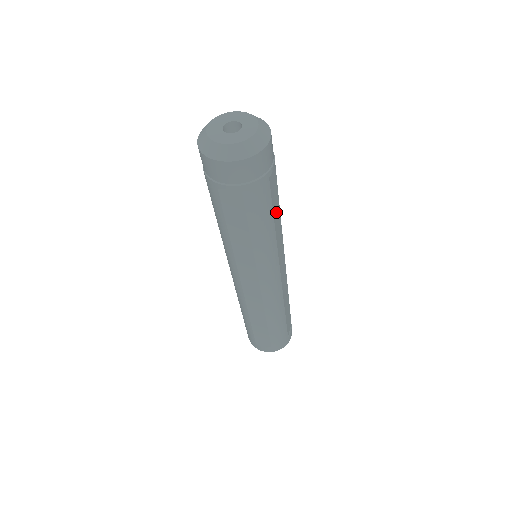
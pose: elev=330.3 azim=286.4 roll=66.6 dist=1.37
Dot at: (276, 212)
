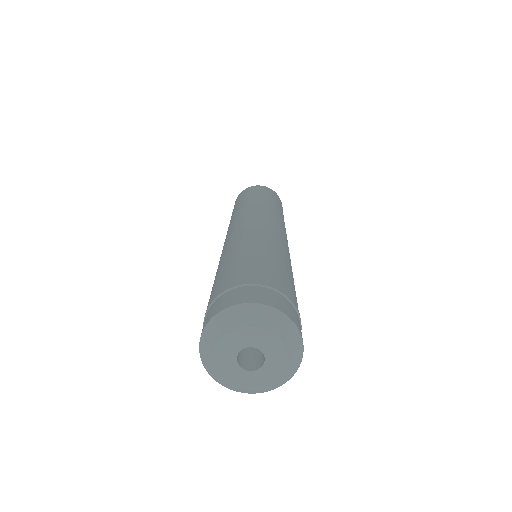
Dot at: occluded
